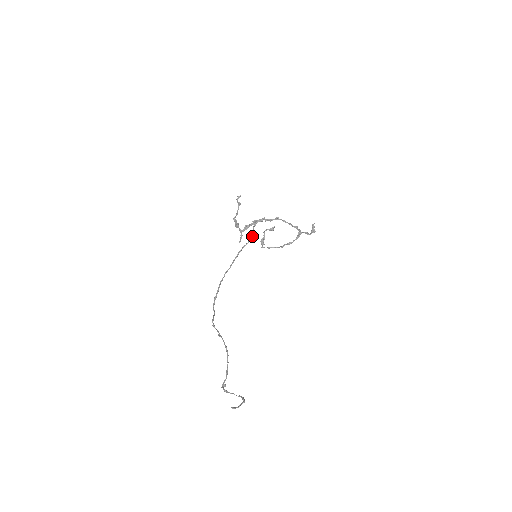
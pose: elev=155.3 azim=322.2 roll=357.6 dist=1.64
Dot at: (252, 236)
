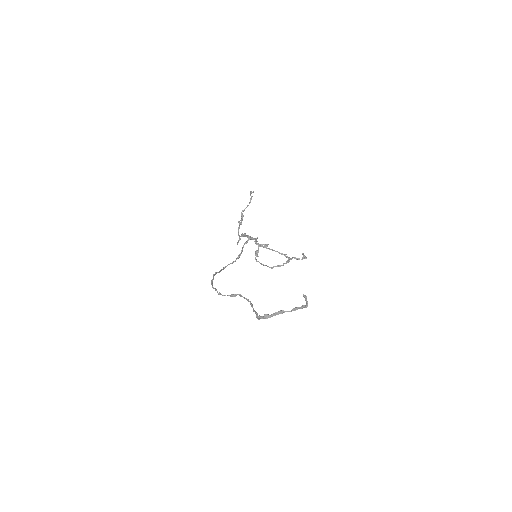
Dot at: (239, 256)
